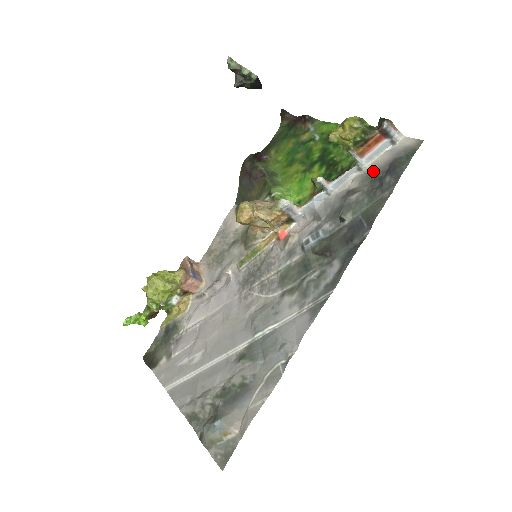
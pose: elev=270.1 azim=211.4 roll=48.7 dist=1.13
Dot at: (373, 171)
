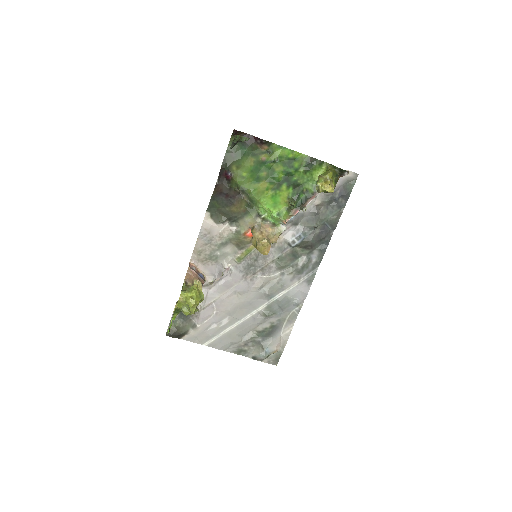
Dot at: (329, 193)
